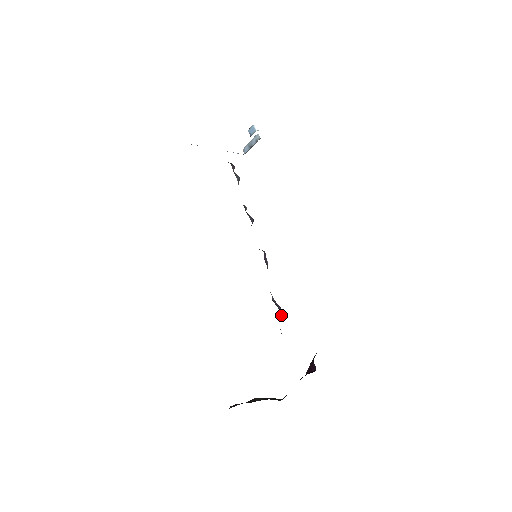
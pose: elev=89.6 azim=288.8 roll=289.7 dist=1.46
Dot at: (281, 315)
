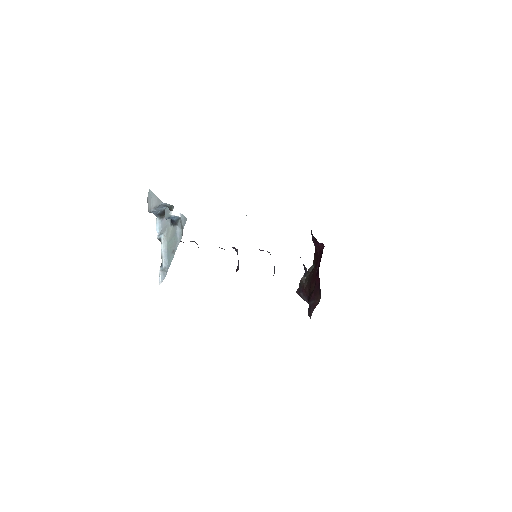
Dot at: occluded
